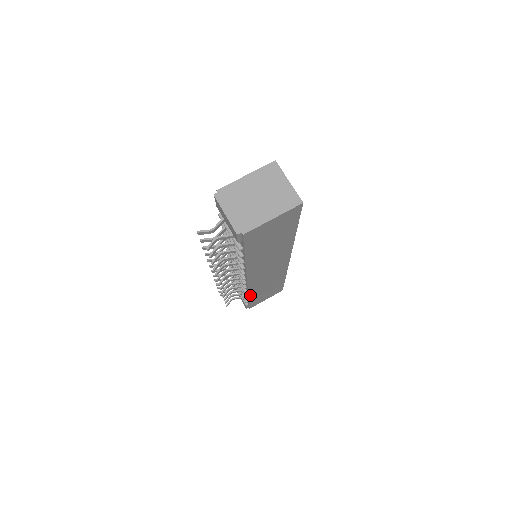
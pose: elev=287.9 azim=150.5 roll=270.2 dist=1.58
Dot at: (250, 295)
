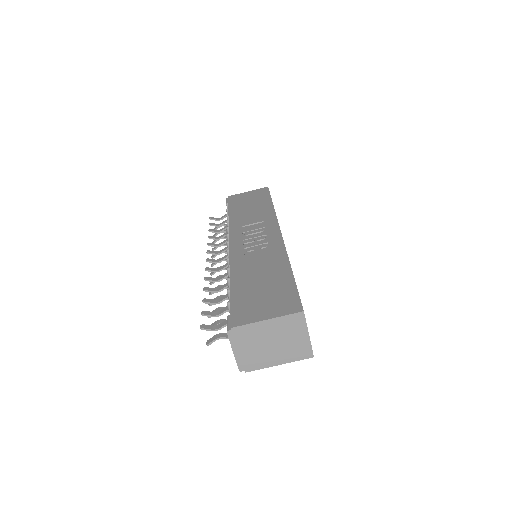
Dot at: occluded
